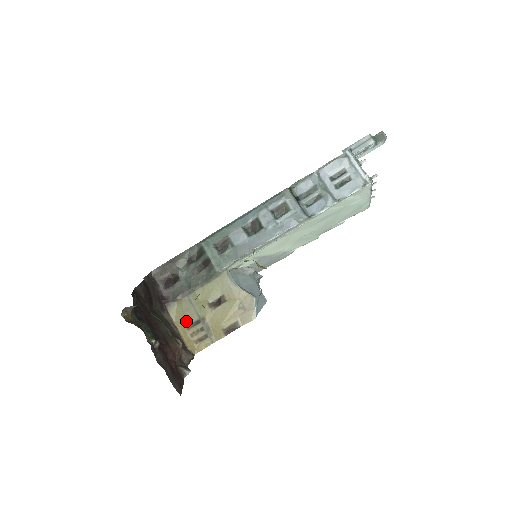
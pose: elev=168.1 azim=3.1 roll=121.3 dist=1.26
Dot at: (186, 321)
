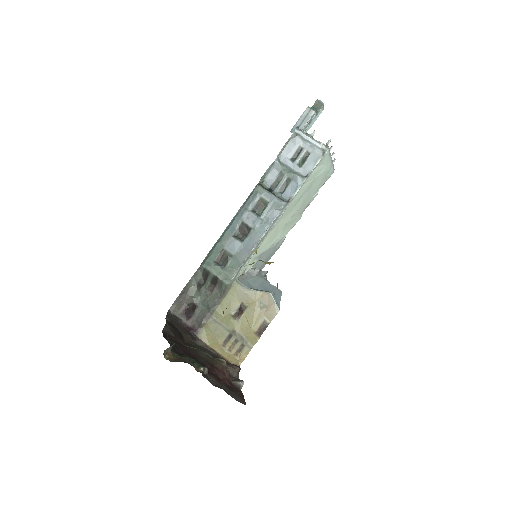
Dot at: (219, 340)
